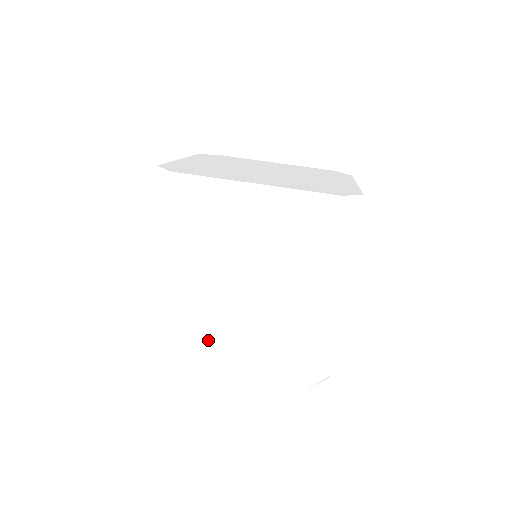
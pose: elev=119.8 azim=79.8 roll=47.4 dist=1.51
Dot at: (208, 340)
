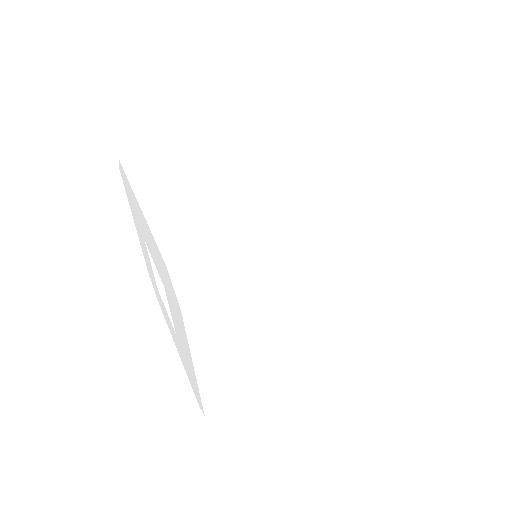
Dot at: (274, 380)
